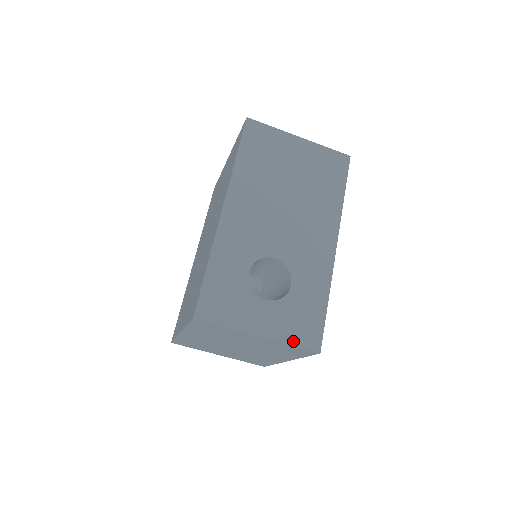
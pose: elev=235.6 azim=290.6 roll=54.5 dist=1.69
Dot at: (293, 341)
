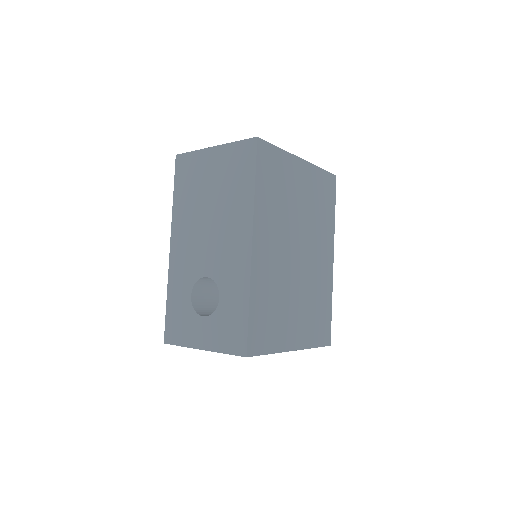
Dot at: (225, 349)
